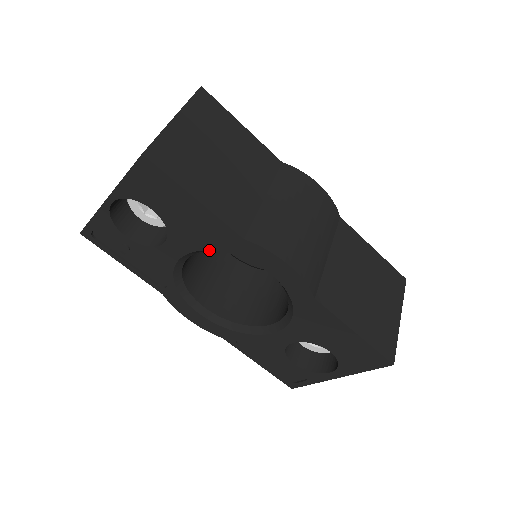
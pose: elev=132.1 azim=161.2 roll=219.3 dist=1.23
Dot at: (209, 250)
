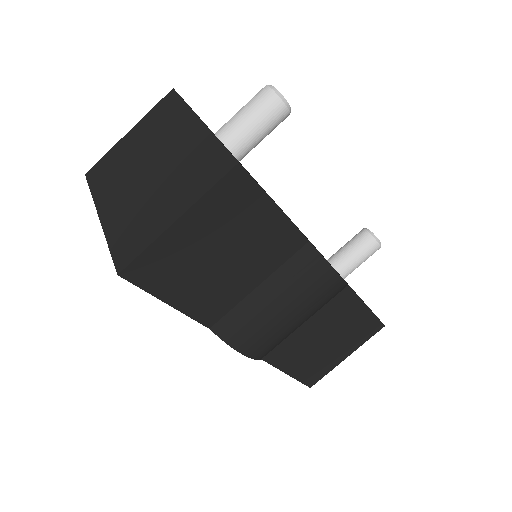
Dot at: occluded
